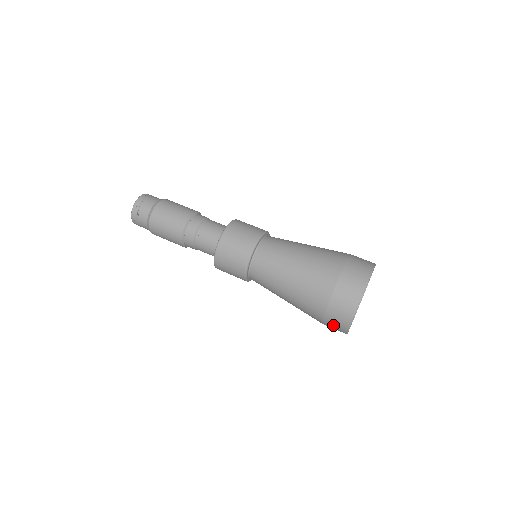
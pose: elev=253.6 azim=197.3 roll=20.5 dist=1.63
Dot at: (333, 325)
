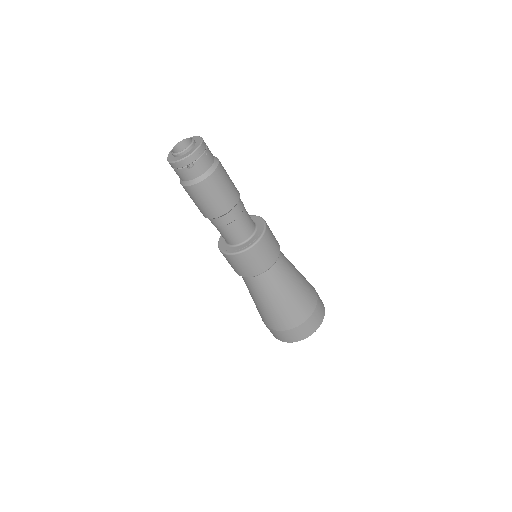
Dot at: (276, 334)
